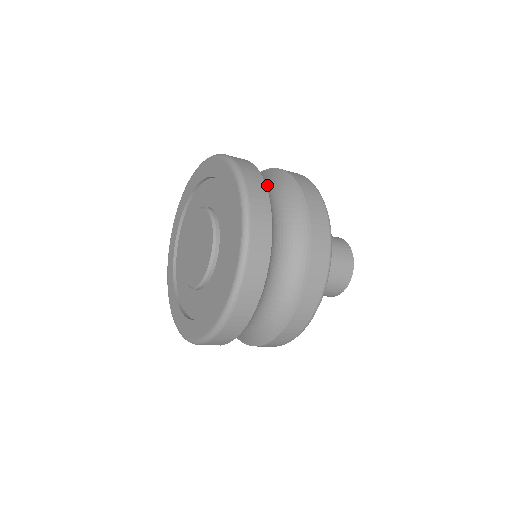
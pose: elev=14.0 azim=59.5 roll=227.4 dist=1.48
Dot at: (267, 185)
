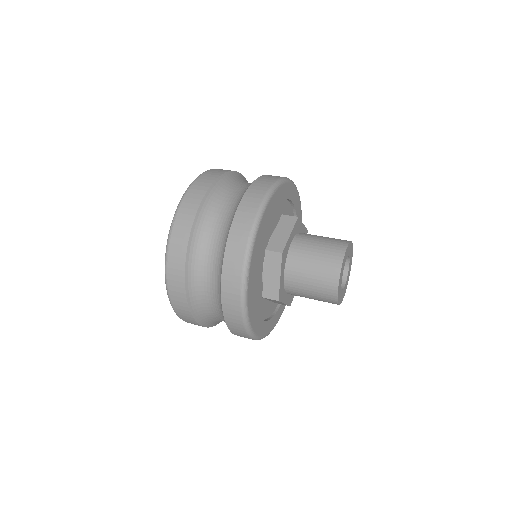
Dot at: (200, 283)
